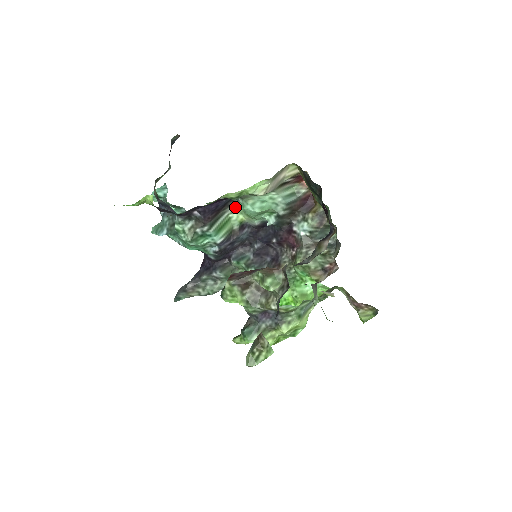
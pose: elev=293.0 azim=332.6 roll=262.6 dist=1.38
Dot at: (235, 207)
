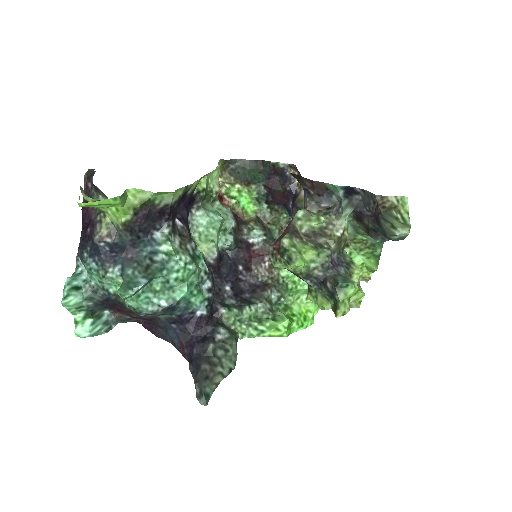
Dot at: occluded
